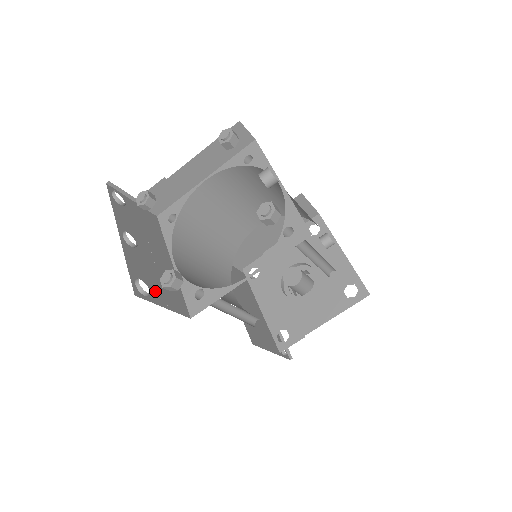
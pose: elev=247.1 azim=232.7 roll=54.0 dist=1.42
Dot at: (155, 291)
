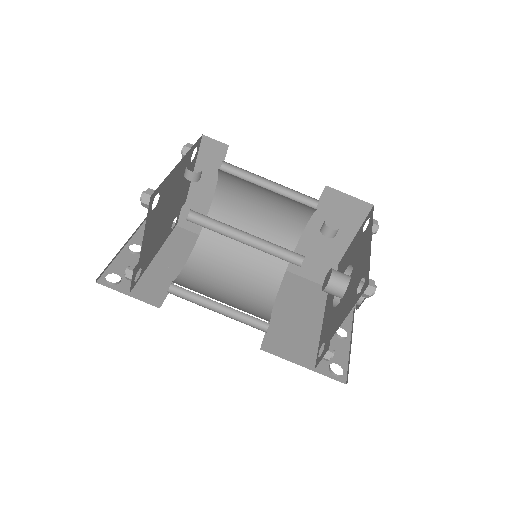
Dot at: (129, 283)
